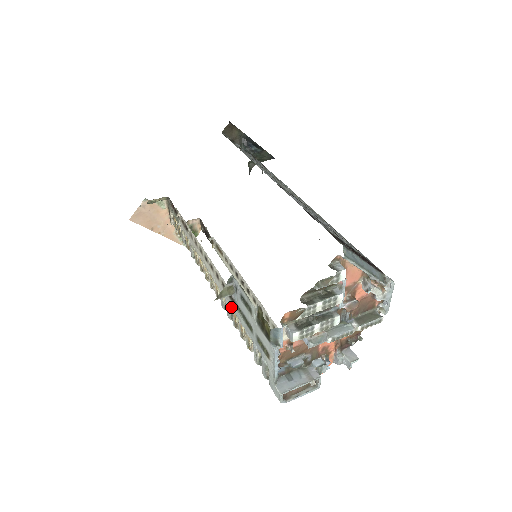
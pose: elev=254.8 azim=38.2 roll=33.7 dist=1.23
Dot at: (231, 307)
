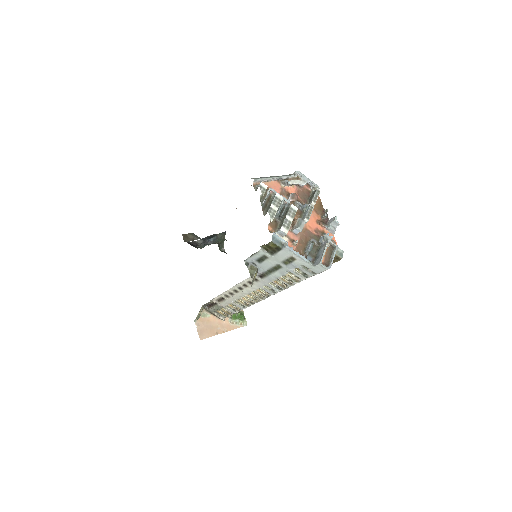
Dot at: occluded
